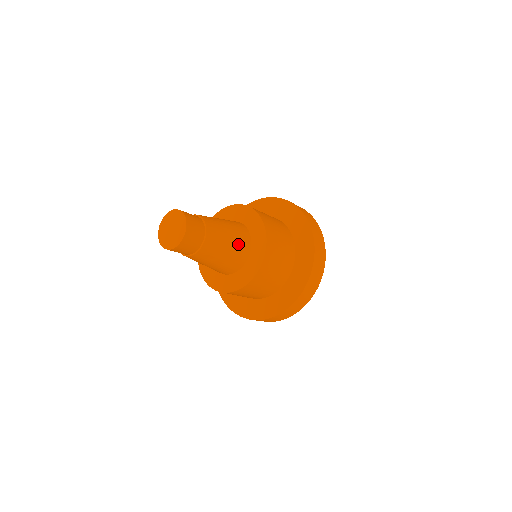
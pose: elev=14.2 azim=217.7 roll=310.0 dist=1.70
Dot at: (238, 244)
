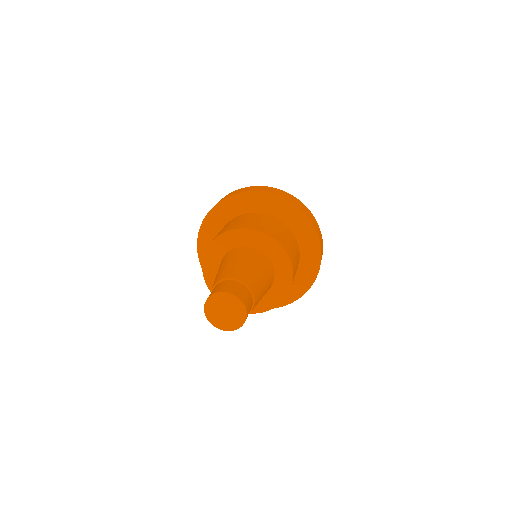
Dot at: (267, 273)
